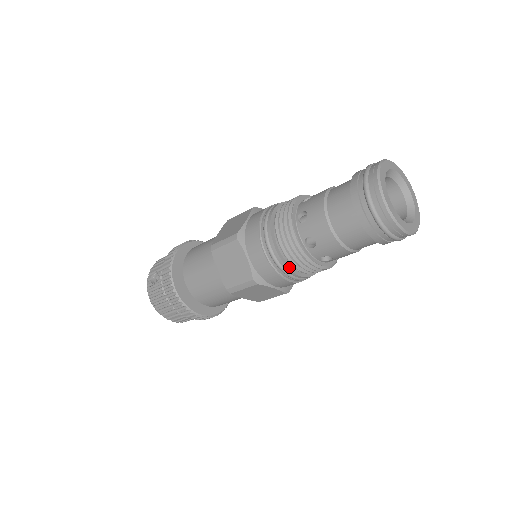
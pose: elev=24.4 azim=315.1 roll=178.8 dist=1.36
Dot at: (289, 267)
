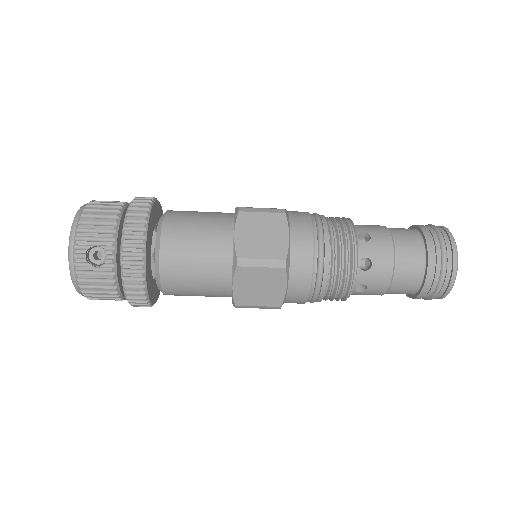
Dot at: (321, 299)
